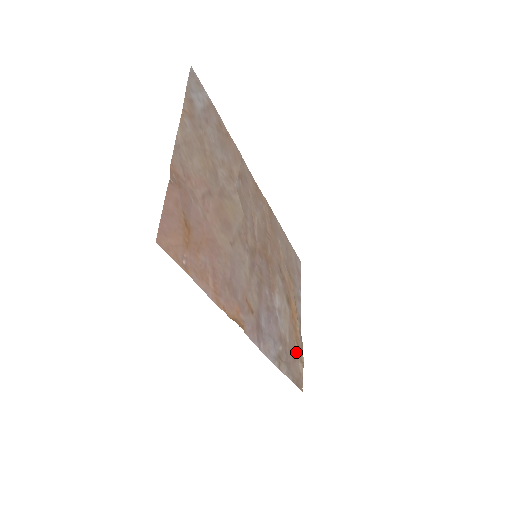
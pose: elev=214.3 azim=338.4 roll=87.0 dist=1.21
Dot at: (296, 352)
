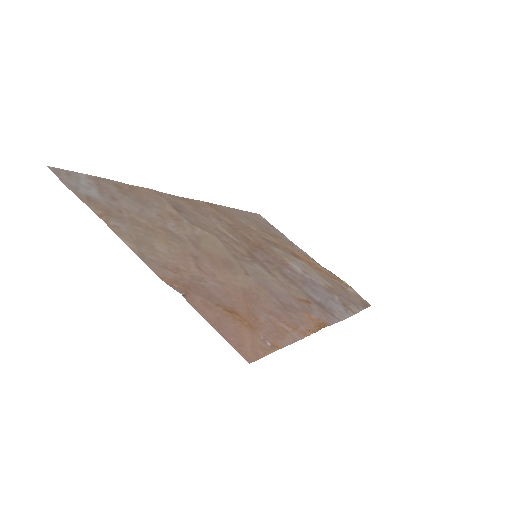
Dot at: (339, 285)
